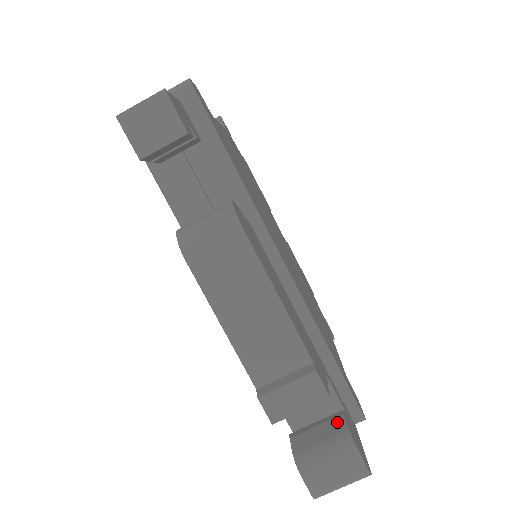
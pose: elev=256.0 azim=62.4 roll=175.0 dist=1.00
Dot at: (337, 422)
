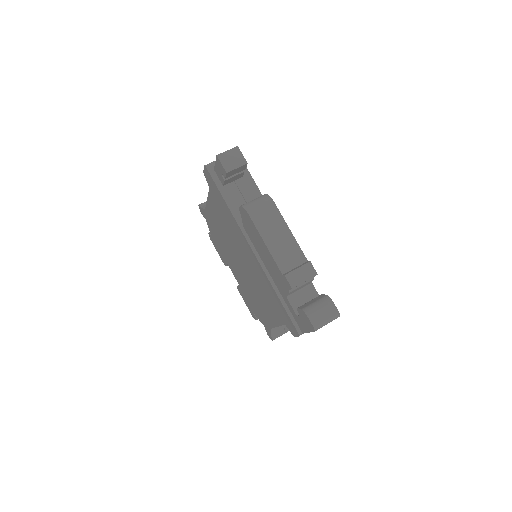
Dot at: (320, 296)
